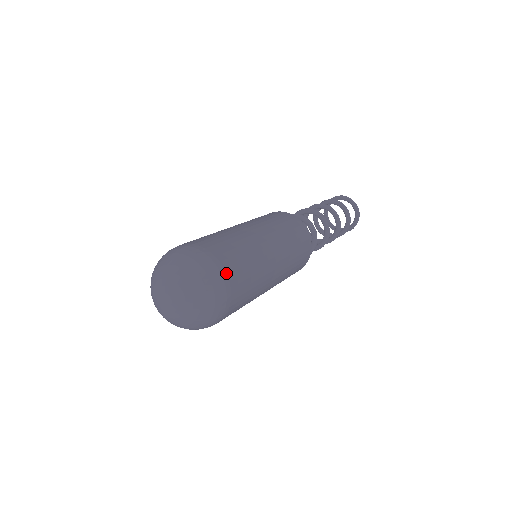
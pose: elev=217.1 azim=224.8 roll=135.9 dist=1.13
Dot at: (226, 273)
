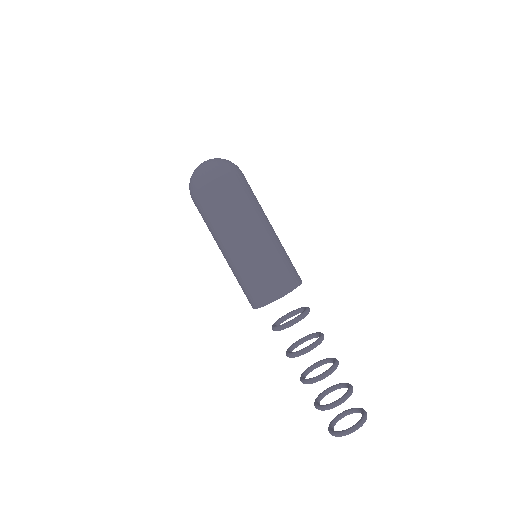
Dot at: occluded
